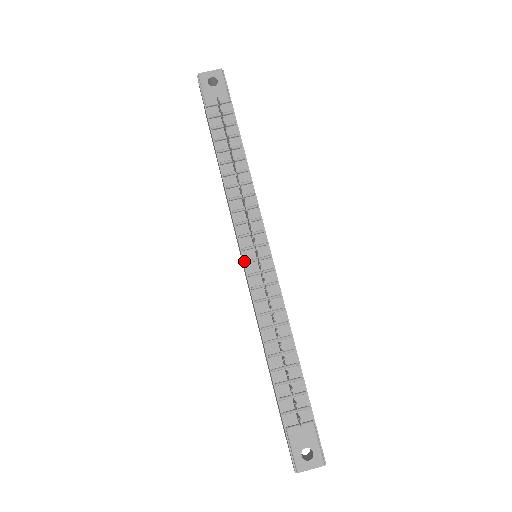
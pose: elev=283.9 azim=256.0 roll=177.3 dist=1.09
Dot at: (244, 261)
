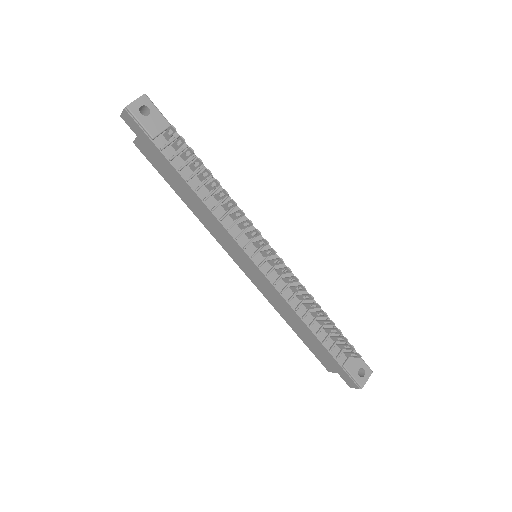
Dot at: (257, 266)
